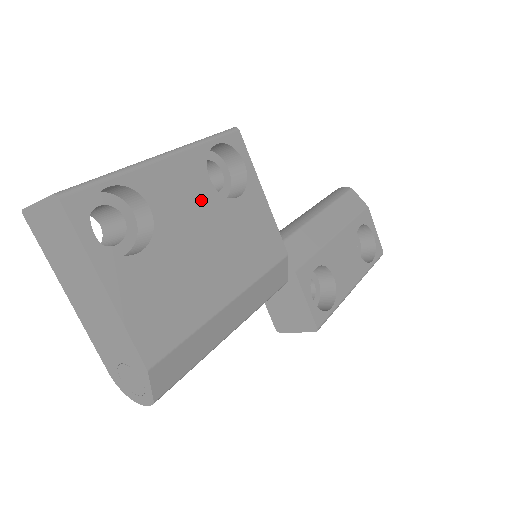
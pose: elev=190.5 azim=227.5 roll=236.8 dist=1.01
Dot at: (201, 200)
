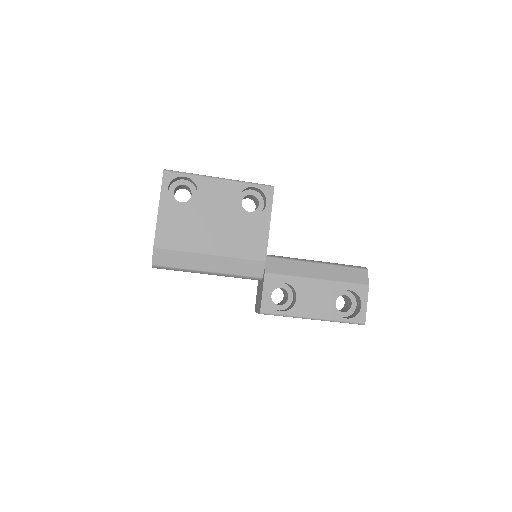
Dot at: (226, 205)
